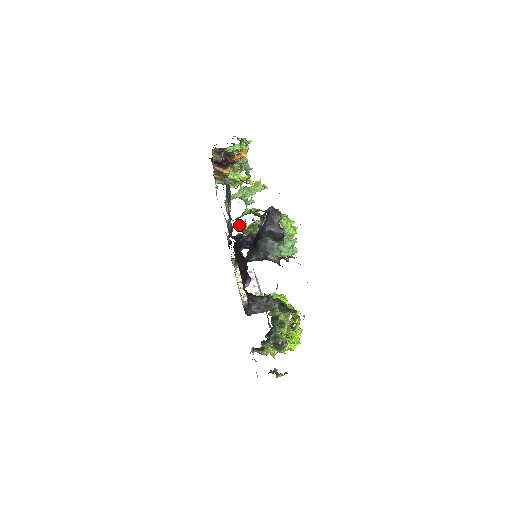
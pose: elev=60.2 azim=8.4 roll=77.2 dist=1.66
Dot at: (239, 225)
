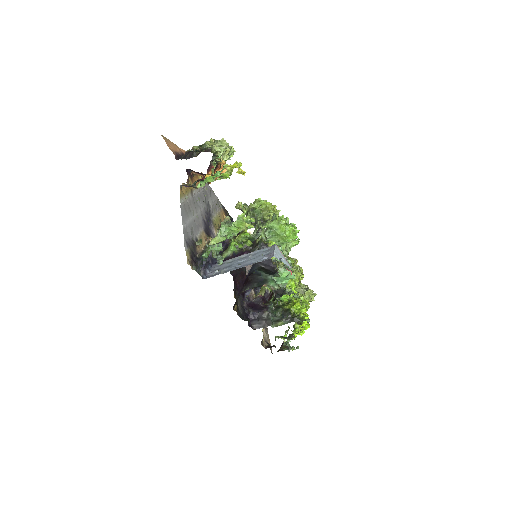
Dot at: (237, 206)
